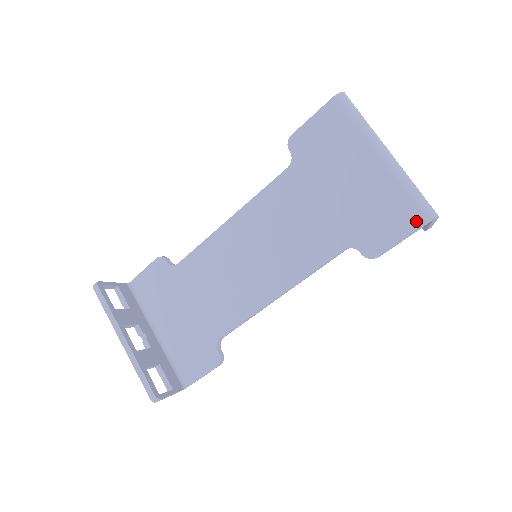
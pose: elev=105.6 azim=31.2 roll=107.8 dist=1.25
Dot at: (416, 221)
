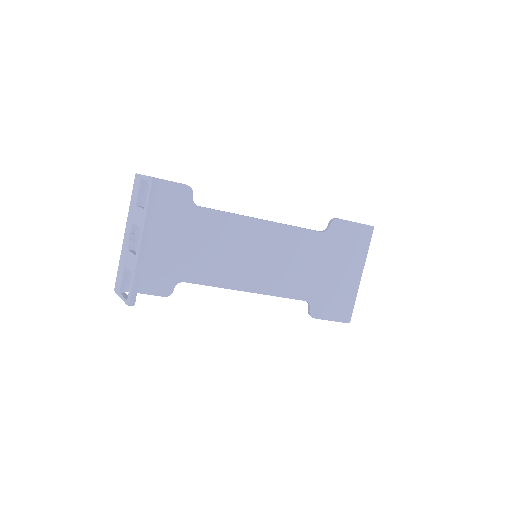
Dot at: (344, 318)
